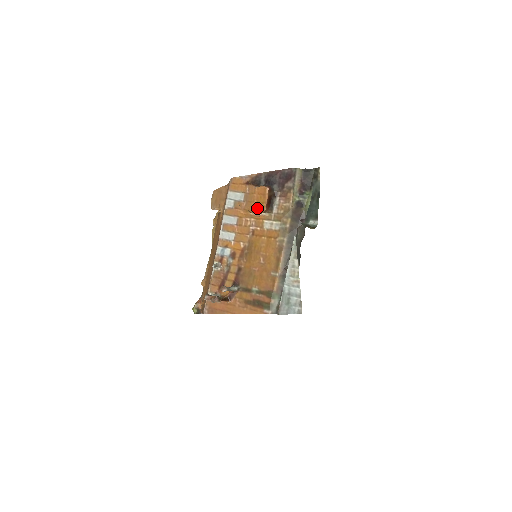
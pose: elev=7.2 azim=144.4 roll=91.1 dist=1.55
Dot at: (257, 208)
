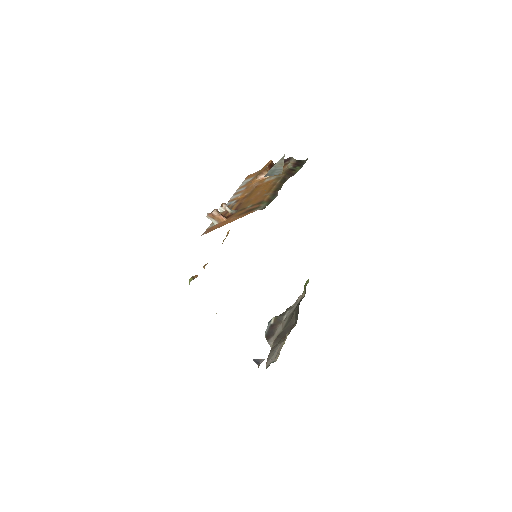
Dot at: (262, 171)
